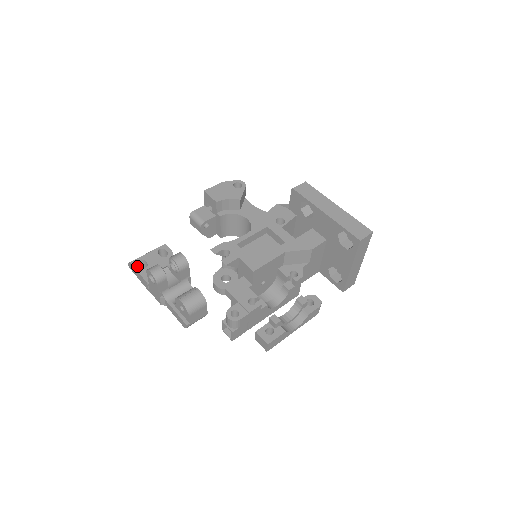
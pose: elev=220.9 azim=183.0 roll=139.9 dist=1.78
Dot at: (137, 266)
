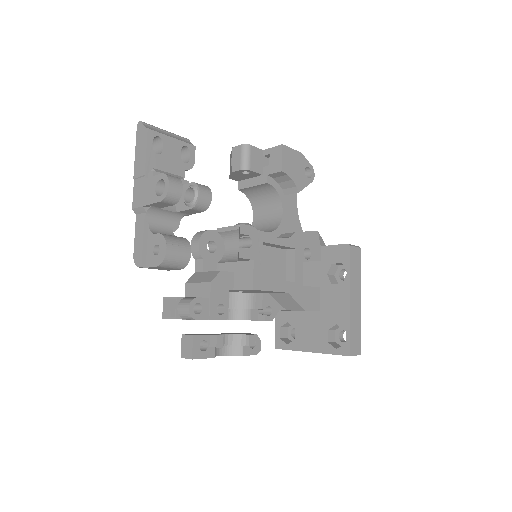
Dot at: (151, 142)
